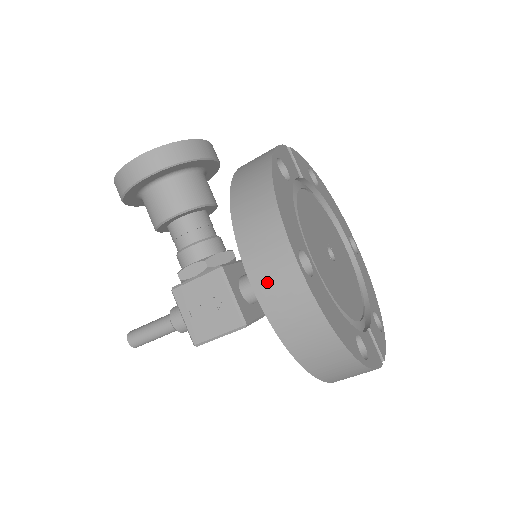
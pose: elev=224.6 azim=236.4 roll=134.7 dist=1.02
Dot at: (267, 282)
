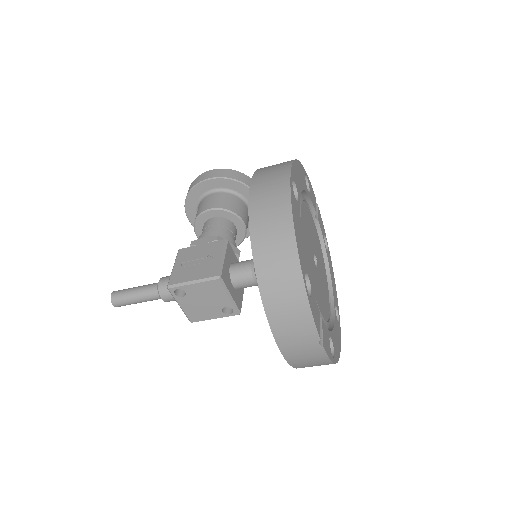
Dot at: (262, 184)
